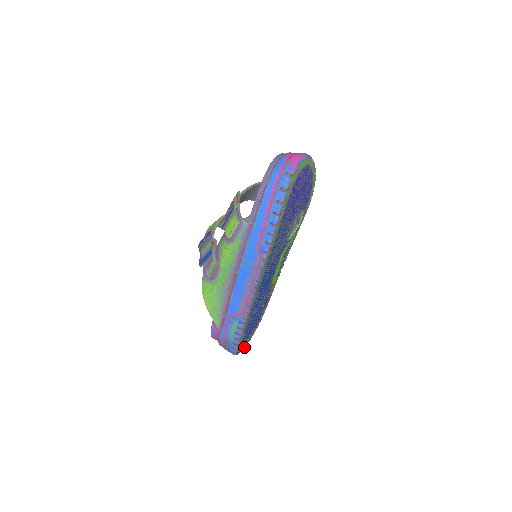
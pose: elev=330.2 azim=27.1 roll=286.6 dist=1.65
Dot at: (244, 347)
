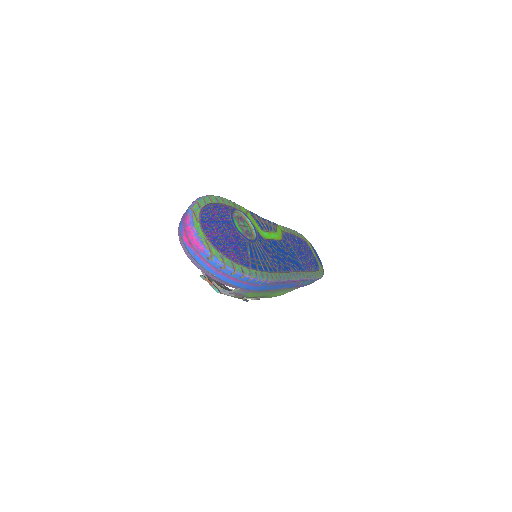
Dot at: (318, 258)
